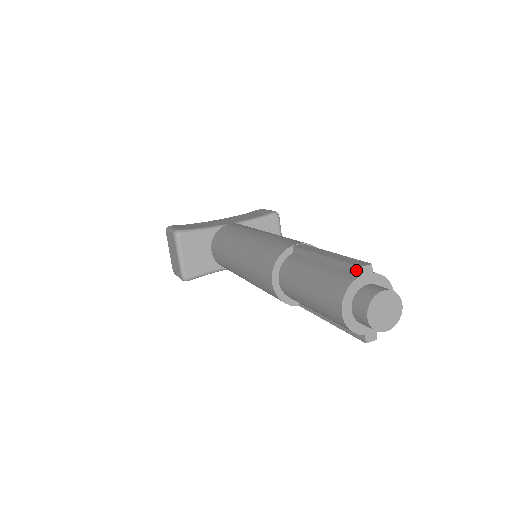
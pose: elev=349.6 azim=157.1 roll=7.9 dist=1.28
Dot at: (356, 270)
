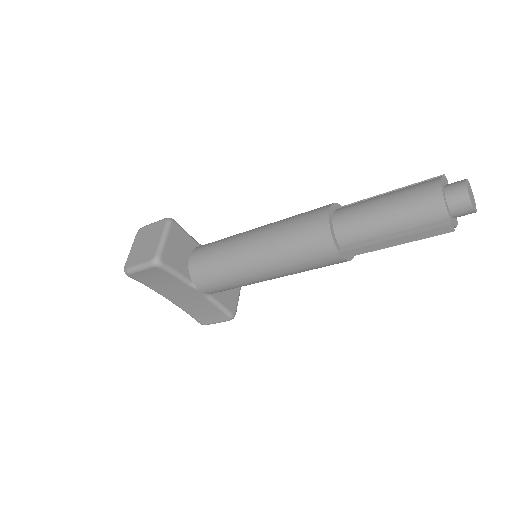
Dot at: occluded
